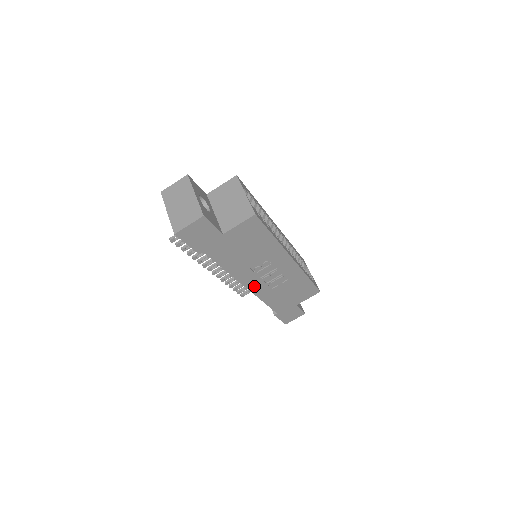
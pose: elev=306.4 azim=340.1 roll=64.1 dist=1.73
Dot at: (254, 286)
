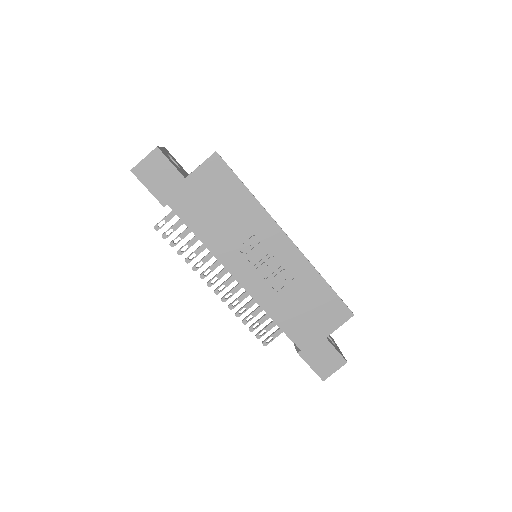
Dot at: (249, 281)
